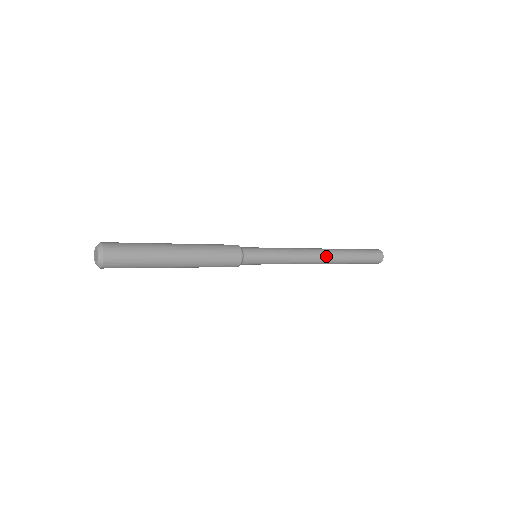
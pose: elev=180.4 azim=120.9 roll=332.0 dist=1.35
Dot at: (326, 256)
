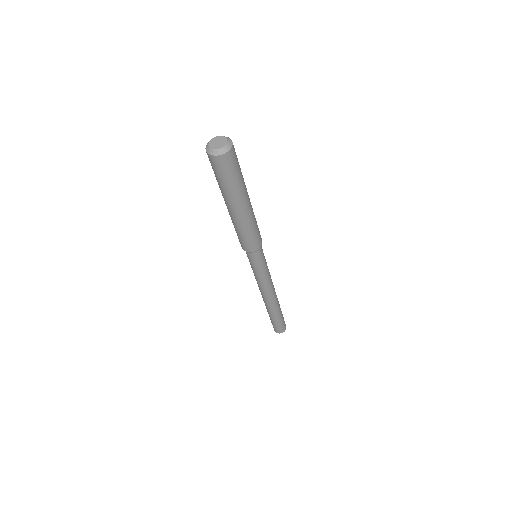
Dot at: (273, 300)
